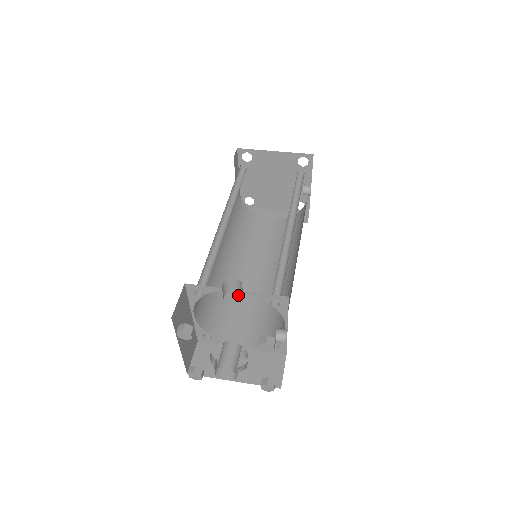
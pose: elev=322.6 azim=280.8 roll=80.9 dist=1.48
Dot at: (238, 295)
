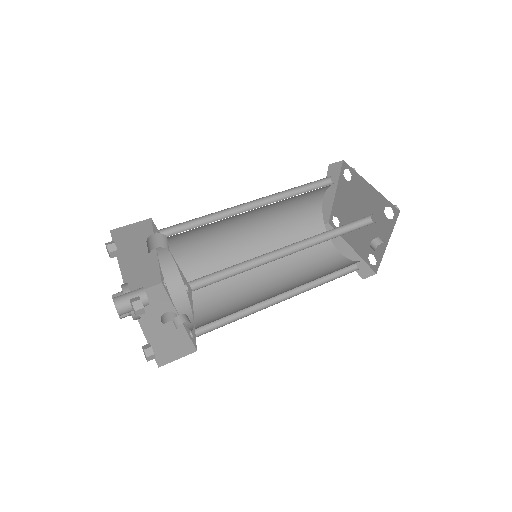
Dot at: (227, 279)
